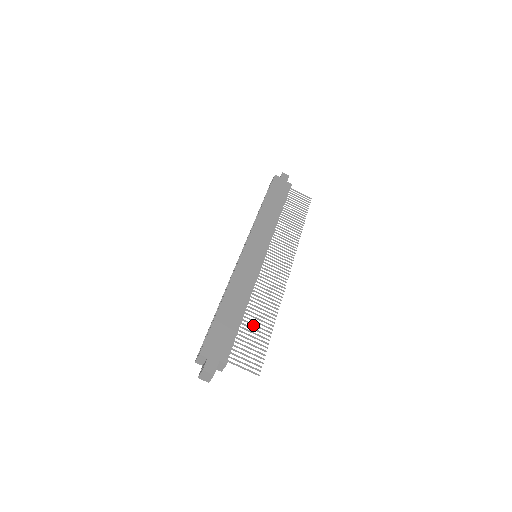
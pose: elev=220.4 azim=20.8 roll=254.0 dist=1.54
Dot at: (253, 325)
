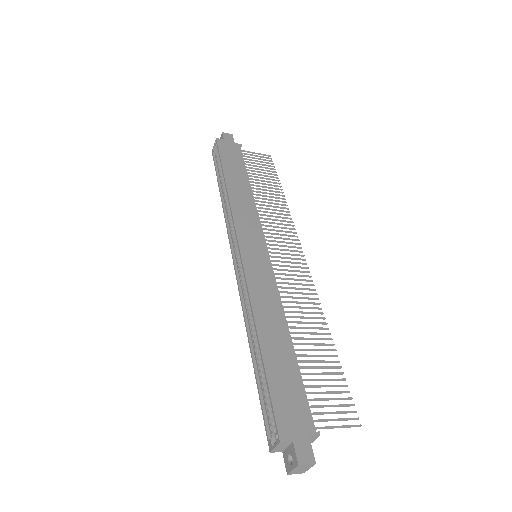
Dot at: (311, 356)
